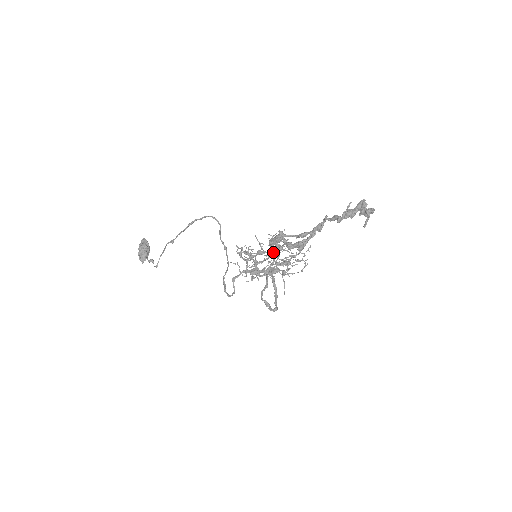
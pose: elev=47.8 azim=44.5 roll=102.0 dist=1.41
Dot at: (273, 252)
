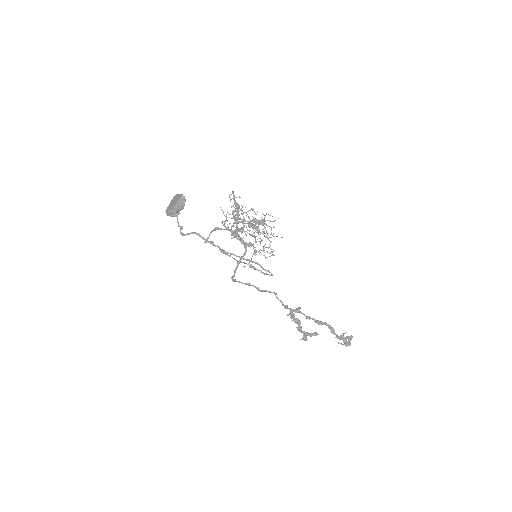
Dot at: (282, 305)
